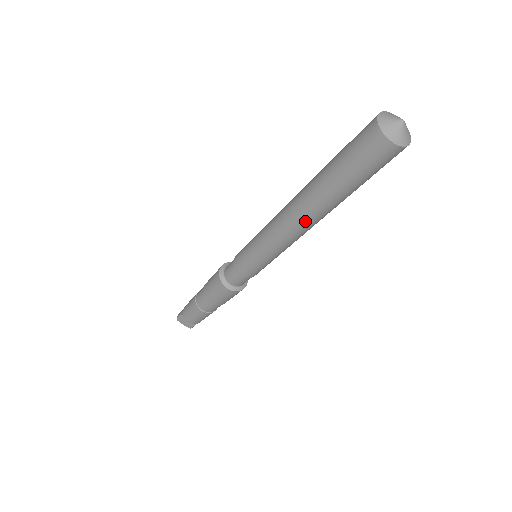
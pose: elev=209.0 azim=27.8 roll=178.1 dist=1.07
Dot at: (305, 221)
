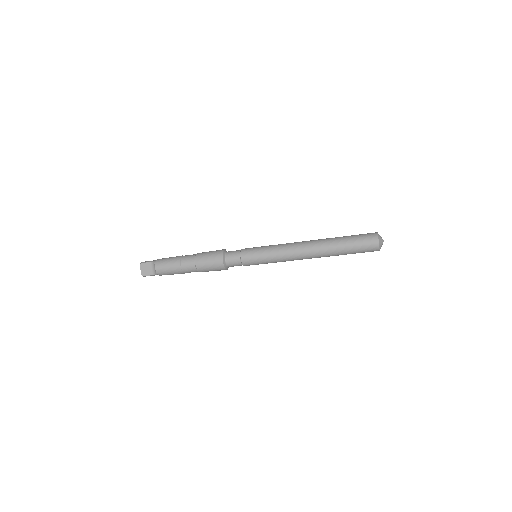
Dot at: (312, 252)
